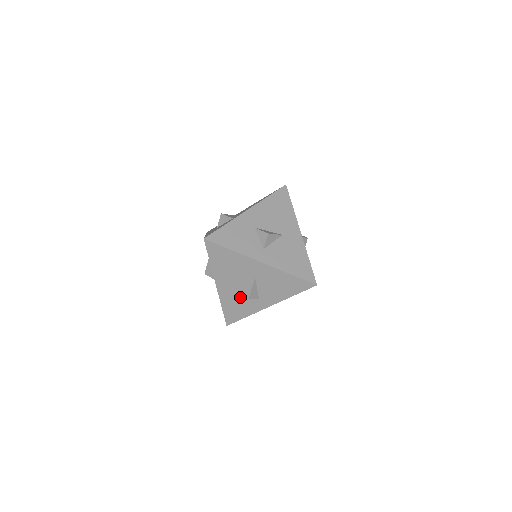
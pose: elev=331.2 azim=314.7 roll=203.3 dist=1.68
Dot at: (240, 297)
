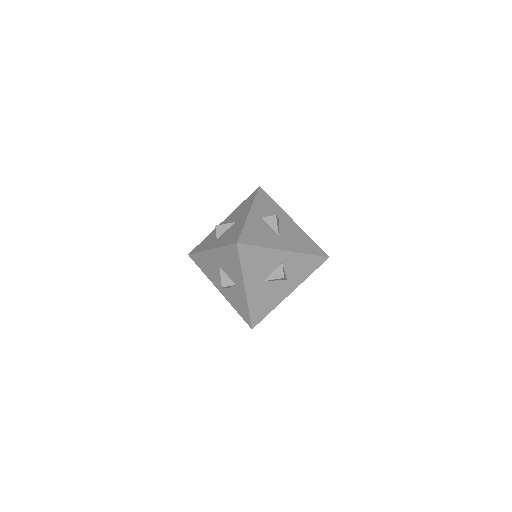
Dot at: (232, 292)
